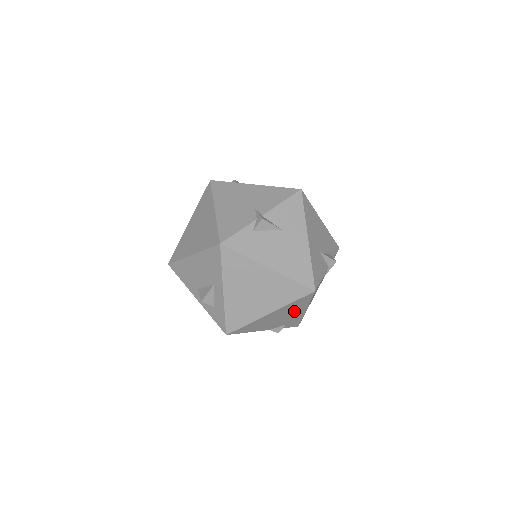
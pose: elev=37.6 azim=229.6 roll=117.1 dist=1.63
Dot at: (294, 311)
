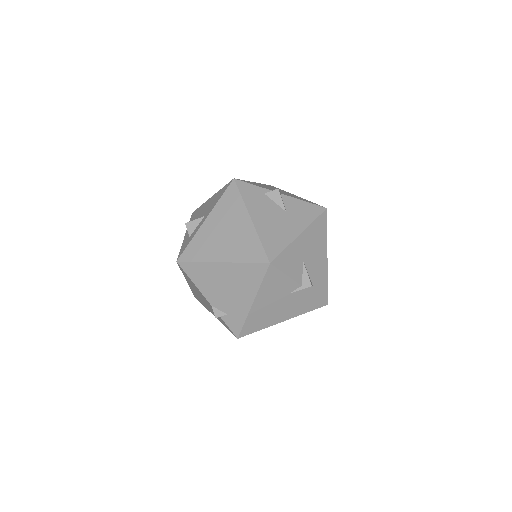
Dot at: (242, 289)
